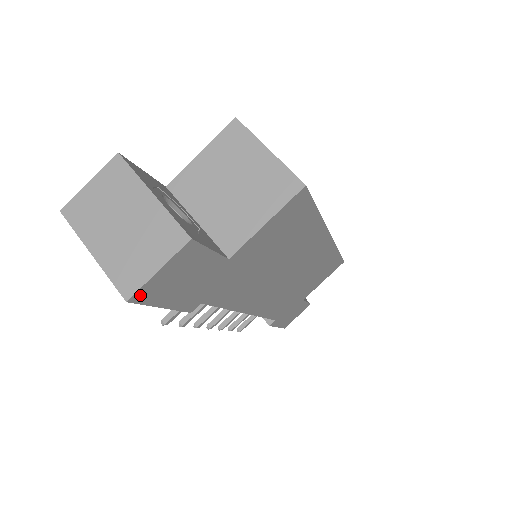
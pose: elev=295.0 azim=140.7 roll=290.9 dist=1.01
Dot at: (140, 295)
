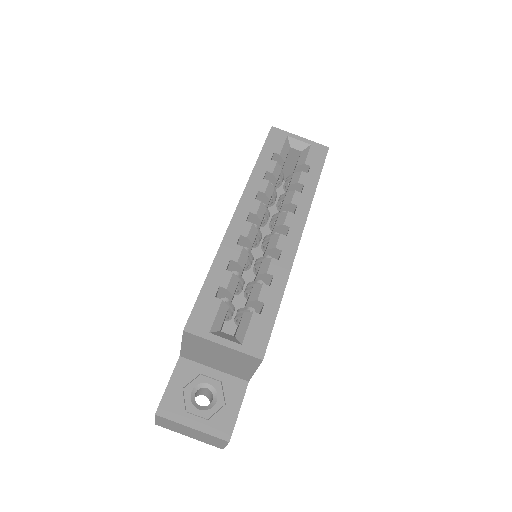
Dot at: occluded
